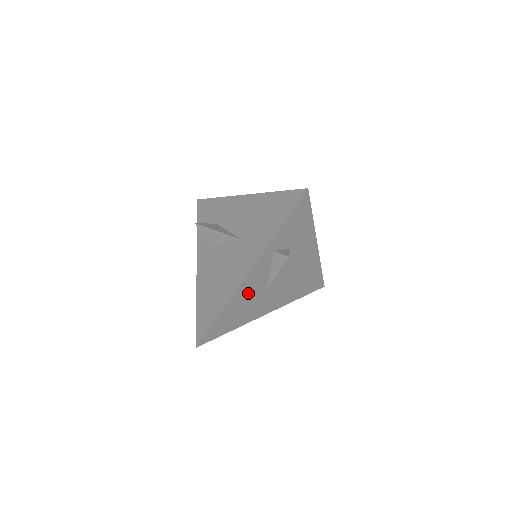
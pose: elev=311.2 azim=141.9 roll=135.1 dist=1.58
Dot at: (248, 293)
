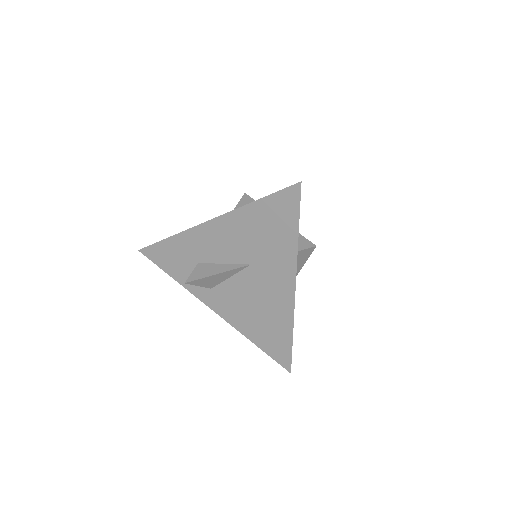
Dot at: occluded
